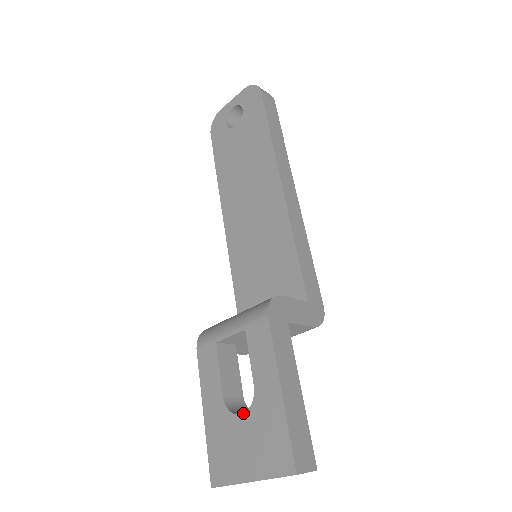
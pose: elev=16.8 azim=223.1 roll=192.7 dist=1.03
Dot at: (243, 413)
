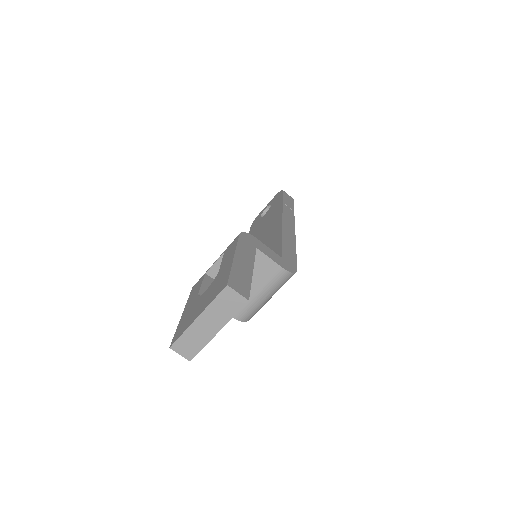
Dot at: (207, 289)
